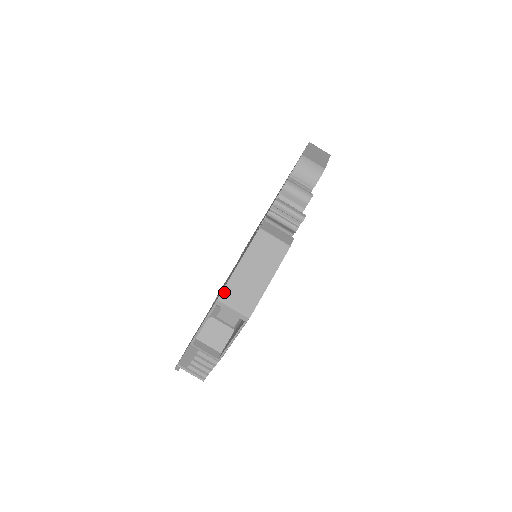
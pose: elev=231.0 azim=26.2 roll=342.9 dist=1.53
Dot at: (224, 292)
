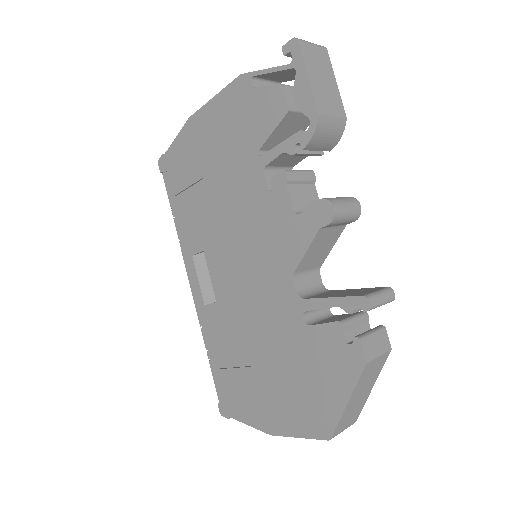
Dot at: (335, 432)
